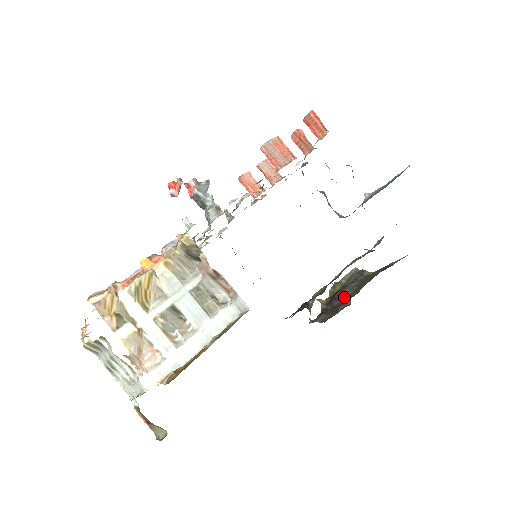
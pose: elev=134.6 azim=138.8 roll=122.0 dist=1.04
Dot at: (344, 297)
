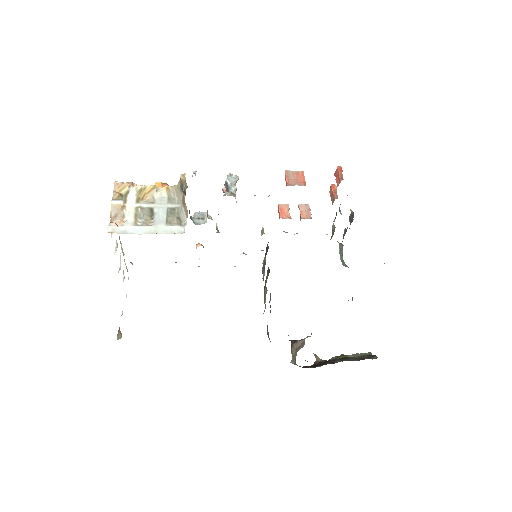
Dot at: (337, 362)
